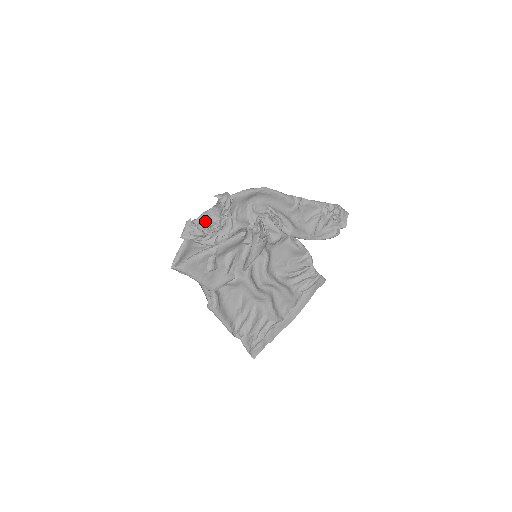
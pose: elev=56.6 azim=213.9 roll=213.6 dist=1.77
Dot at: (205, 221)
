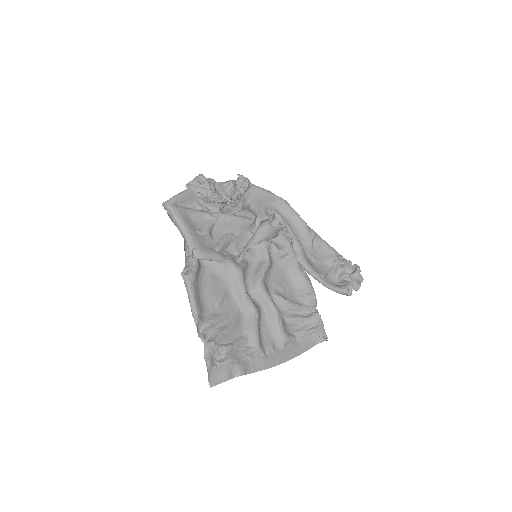
Dot at: (216, 190)
